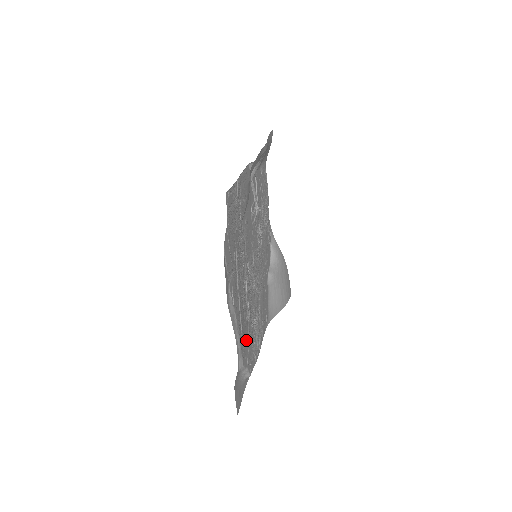
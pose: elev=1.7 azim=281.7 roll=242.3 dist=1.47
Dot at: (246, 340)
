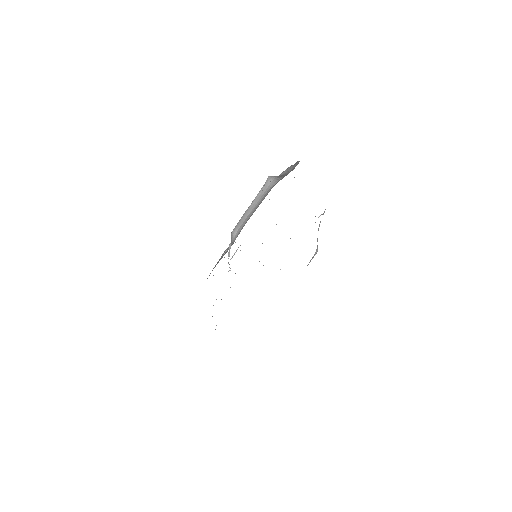
Dot at: occluded
